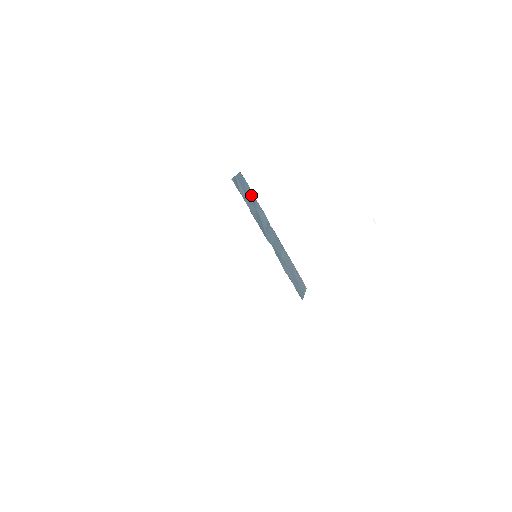
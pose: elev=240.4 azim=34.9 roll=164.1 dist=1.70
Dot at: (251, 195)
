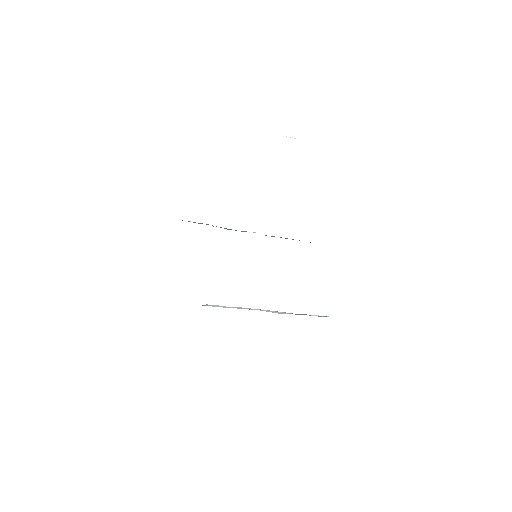
Dot at: occluded
